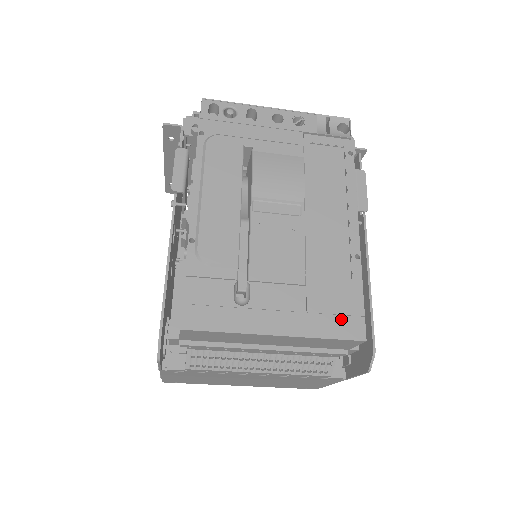
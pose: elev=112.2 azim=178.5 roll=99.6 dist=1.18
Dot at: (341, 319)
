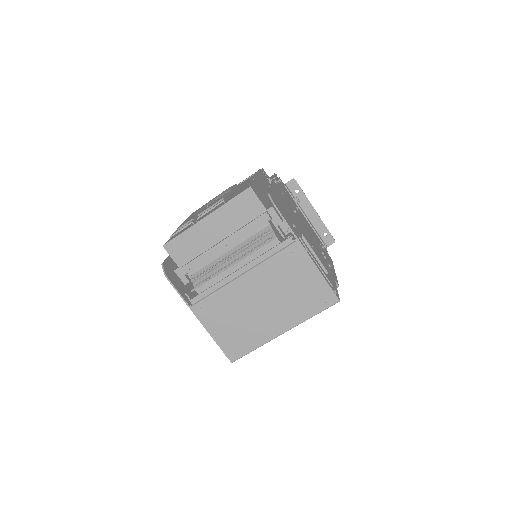
Dot at: occluded
